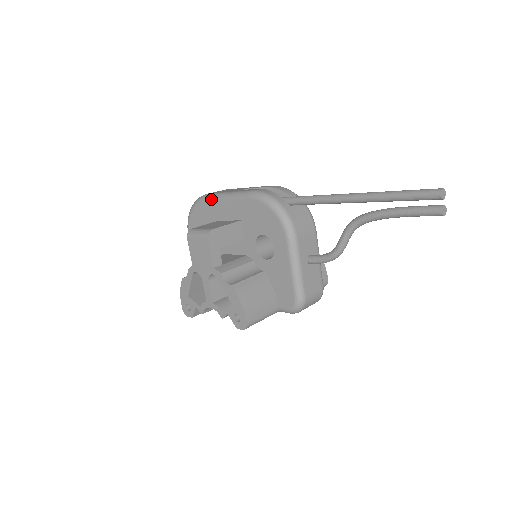
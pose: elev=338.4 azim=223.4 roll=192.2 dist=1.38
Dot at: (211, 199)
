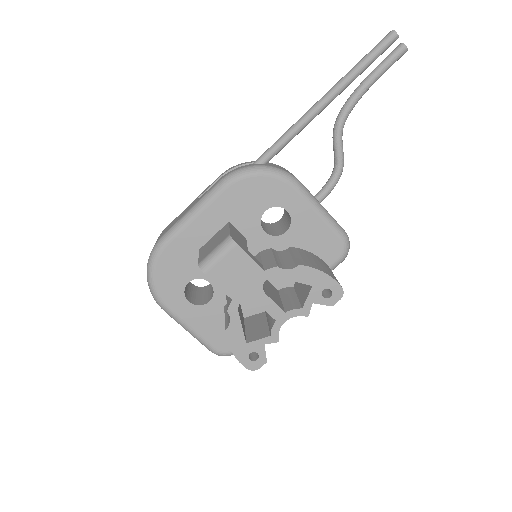
Dot at: (174, 235)
